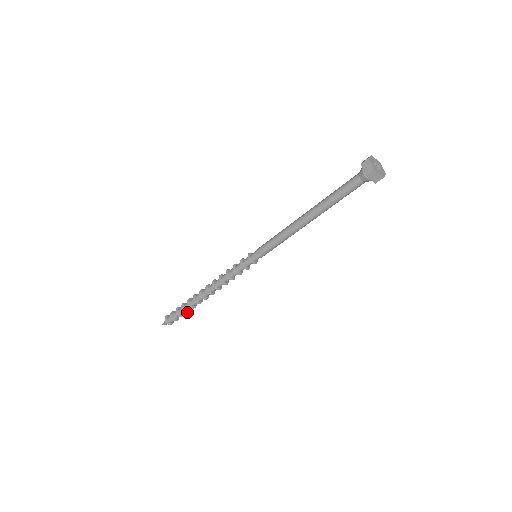
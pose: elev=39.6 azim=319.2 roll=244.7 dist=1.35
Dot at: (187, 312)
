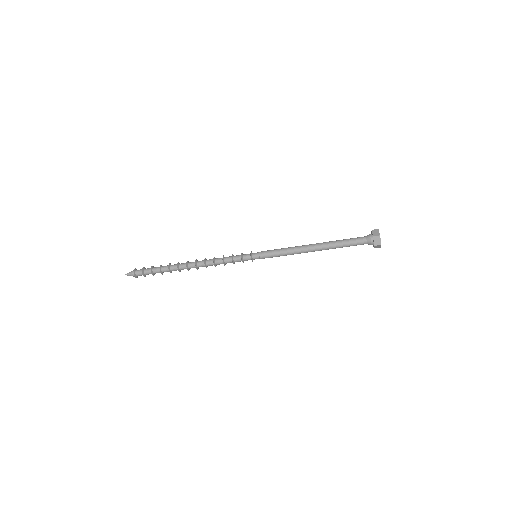
Dot at: occluded
